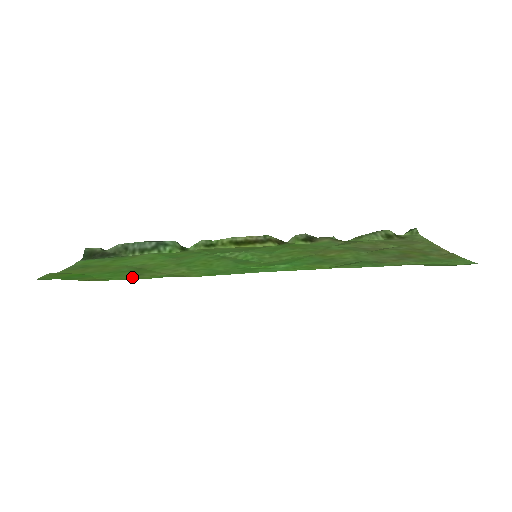
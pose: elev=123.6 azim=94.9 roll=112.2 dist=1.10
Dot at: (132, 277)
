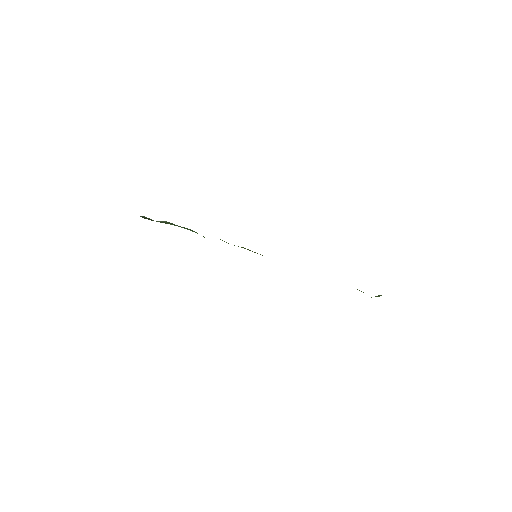
Dot at: occluded
